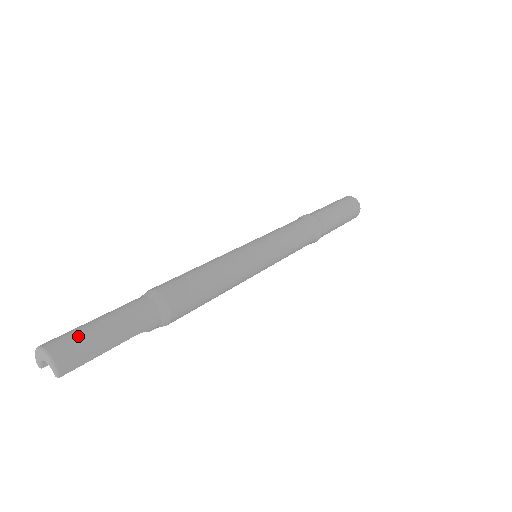
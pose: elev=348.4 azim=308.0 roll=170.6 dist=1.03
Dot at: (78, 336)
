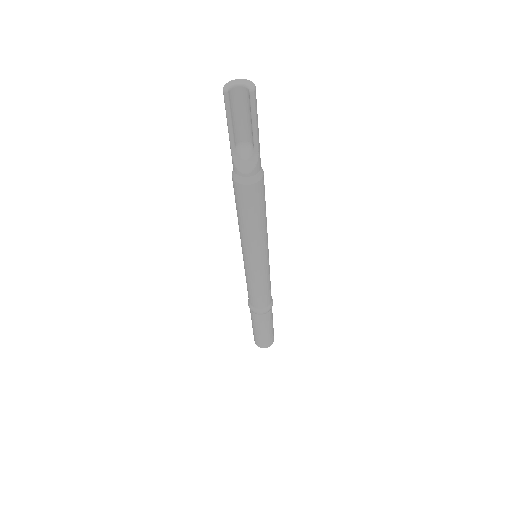
Dot at: occluded
